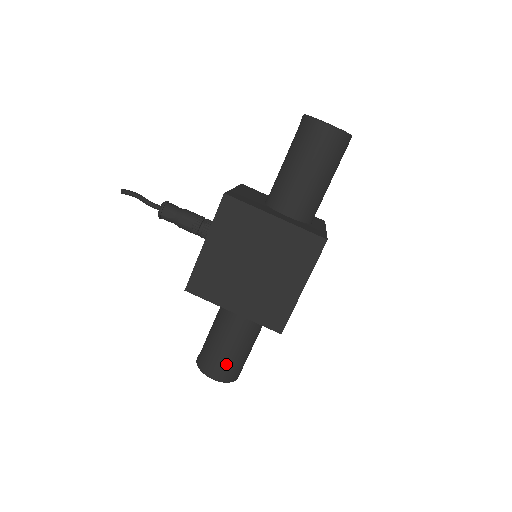
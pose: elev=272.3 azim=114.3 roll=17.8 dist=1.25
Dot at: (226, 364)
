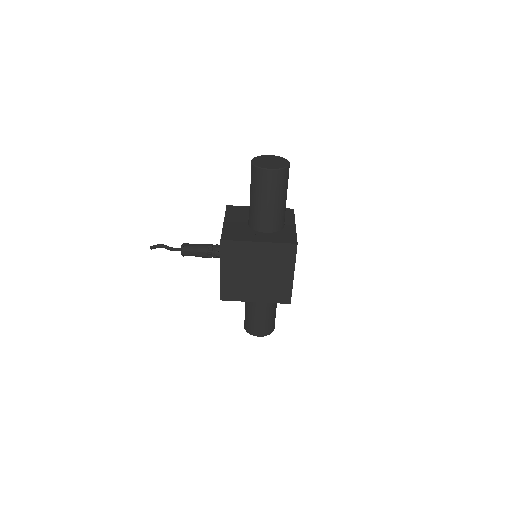
Dot at: (264, 326)
